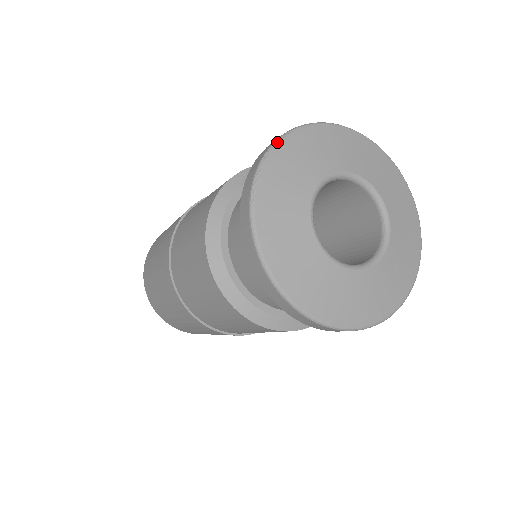
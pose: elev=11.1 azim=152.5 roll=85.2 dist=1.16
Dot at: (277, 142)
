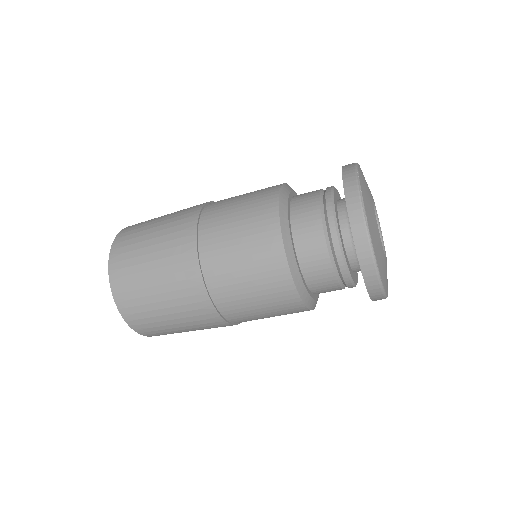
Dot at: (359, 182)
